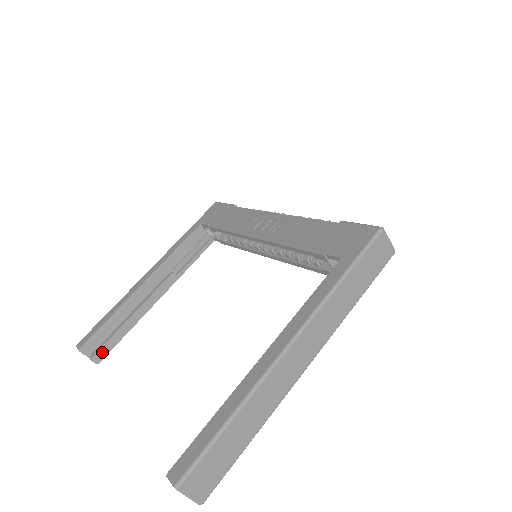
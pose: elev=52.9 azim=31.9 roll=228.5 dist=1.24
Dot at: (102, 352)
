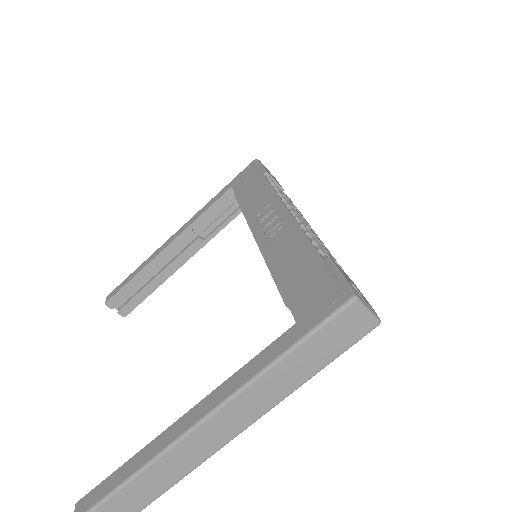
Dot at: (128, 307)
